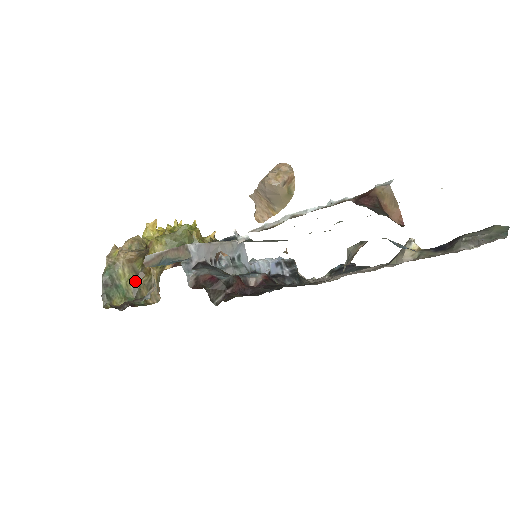
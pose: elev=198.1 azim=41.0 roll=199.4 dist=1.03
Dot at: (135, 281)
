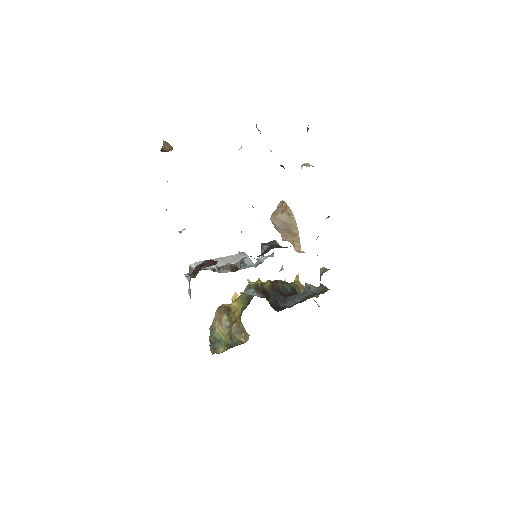
Dot at: (229, 332)
